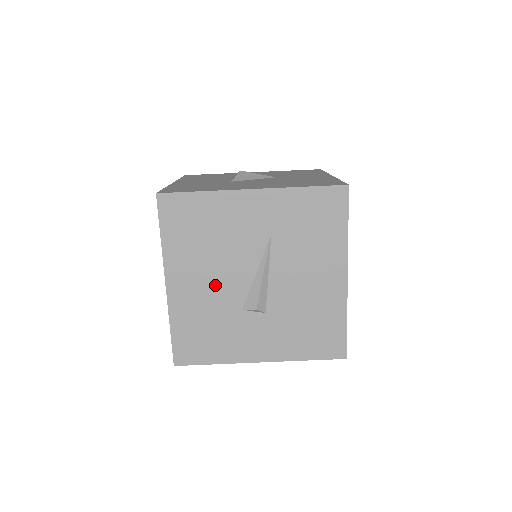
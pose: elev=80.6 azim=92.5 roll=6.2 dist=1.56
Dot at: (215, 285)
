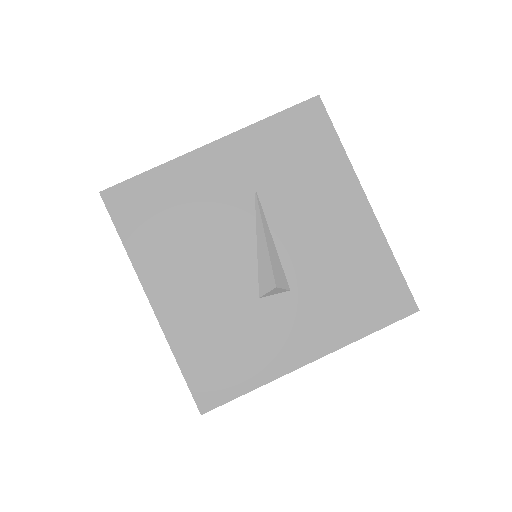
Dot at: (212, 279)
